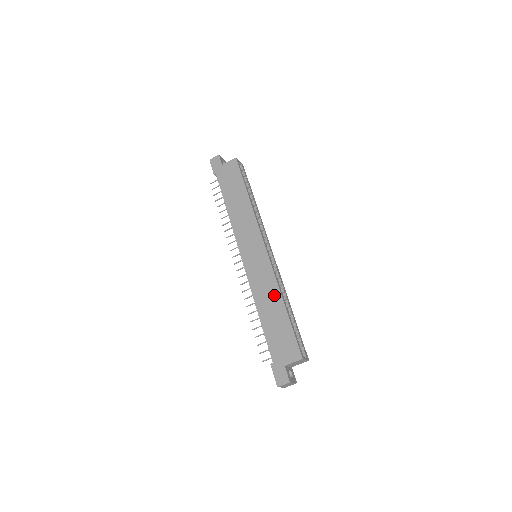
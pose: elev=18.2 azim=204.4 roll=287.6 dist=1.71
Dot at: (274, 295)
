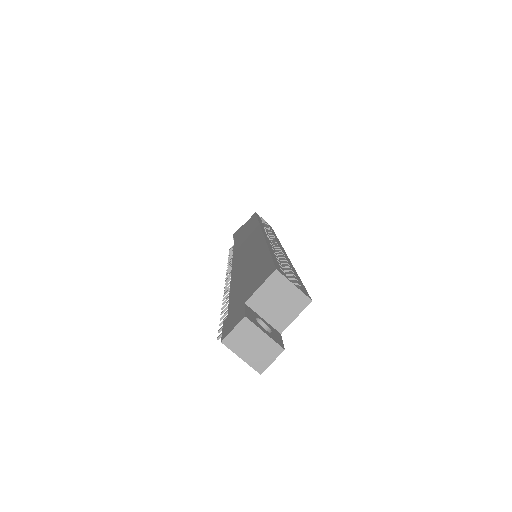
Dot at: (257, 251)
